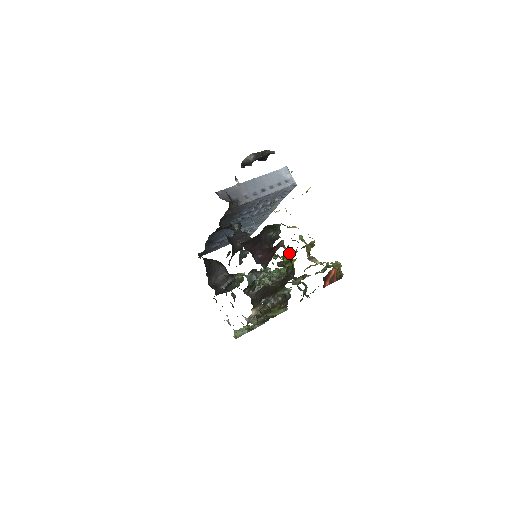
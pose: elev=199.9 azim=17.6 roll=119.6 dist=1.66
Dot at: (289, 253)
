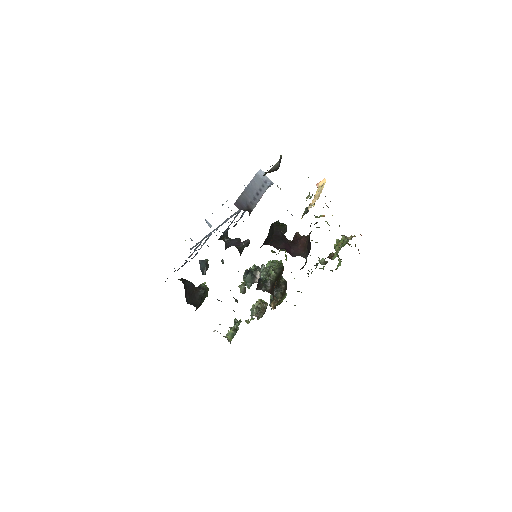
Dot at: (312, 240)
